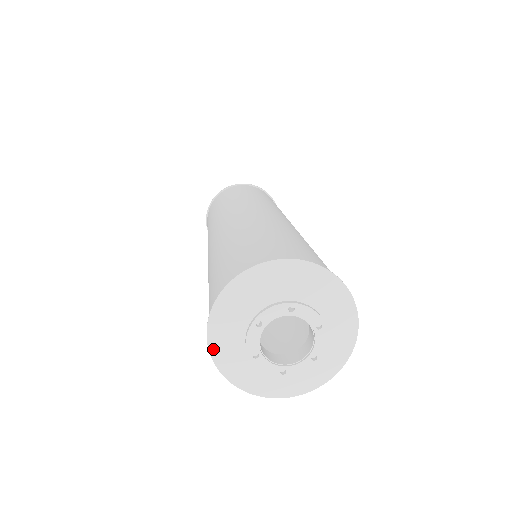
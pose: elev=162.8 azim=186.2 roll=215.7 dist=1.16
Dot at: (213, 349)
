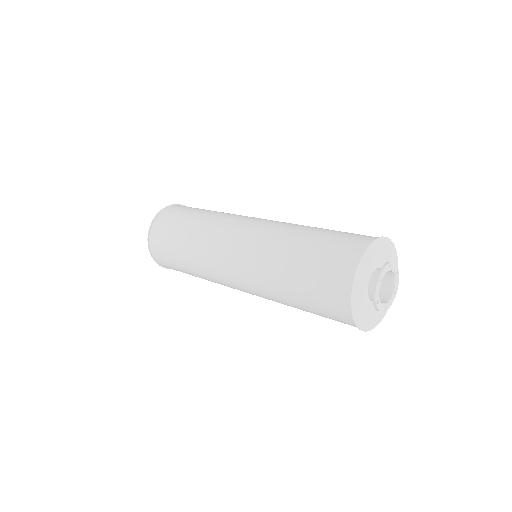
Dot at: (362, 260)
